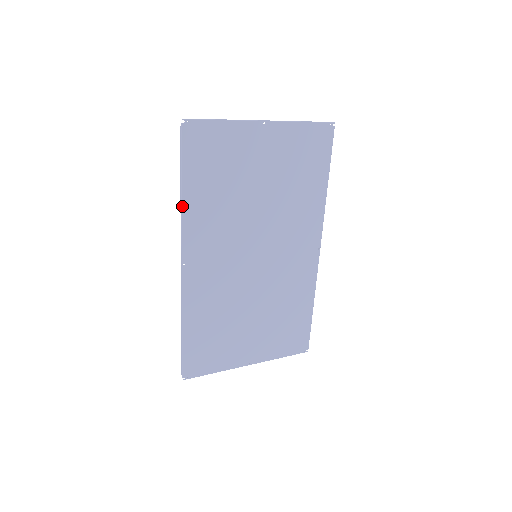
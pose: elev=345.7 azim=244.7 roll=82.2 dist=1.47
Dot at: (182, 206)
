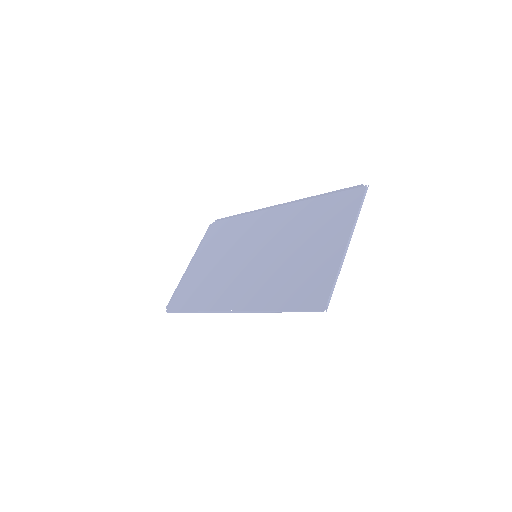
Dot at: (267, 312)
